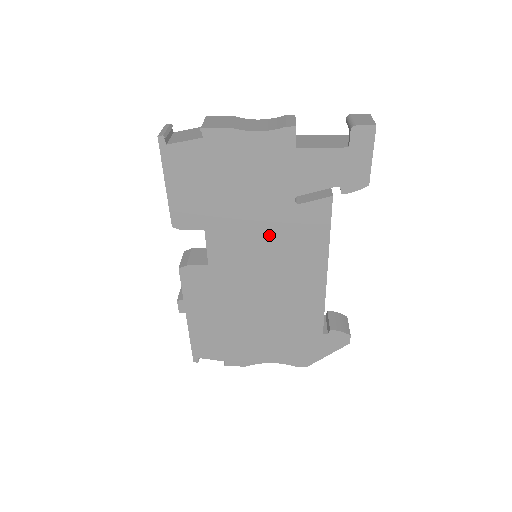
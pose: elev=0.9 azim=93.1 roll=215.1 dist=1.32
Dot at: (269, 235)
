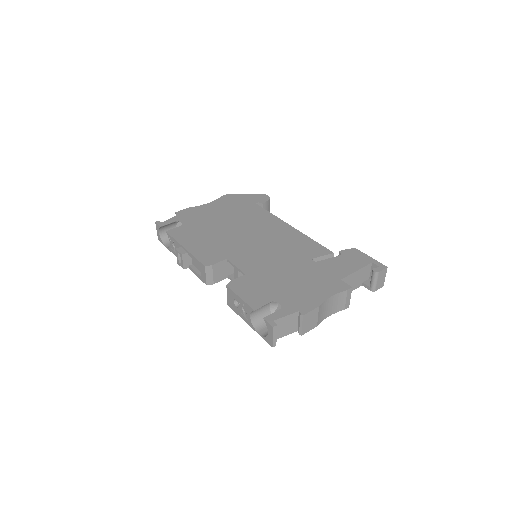
Dot at: occluded
